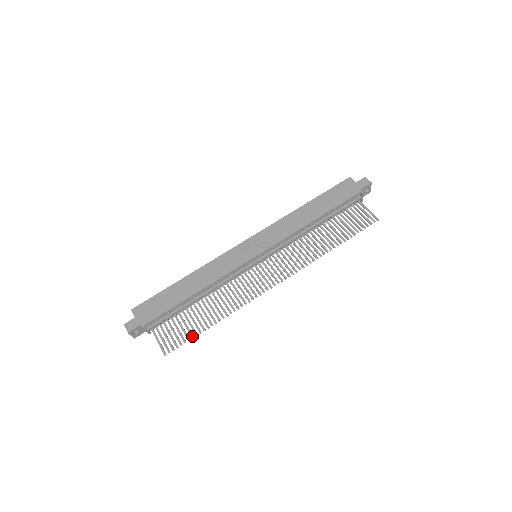
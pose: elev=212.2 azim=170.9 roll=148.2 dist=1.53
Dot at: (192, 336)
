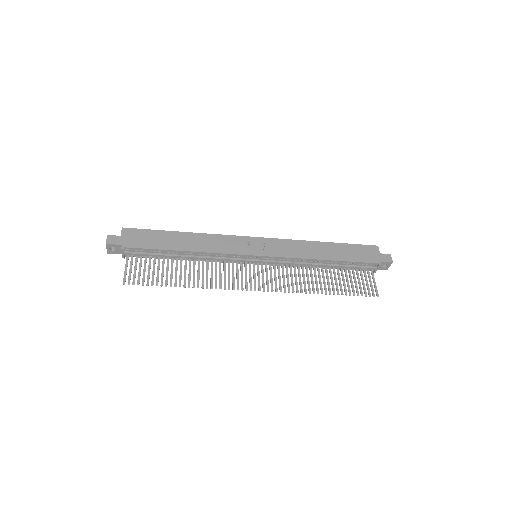
Dot at: (157, 284)
